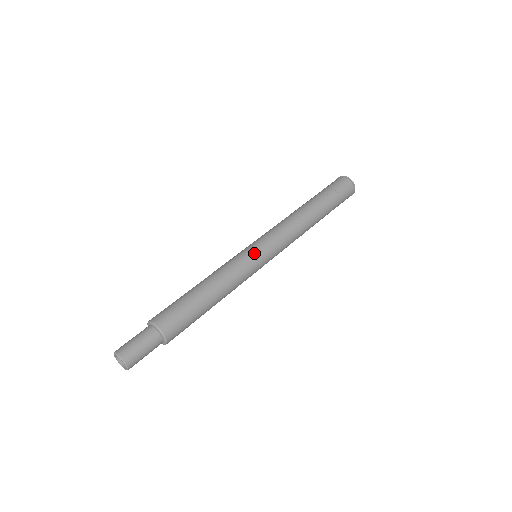
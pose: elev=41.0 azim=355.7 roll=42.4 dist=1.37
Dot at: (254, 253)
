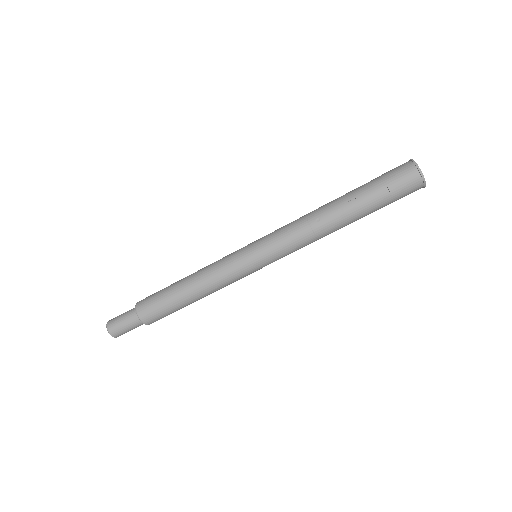
Dot at: (246, 260)
